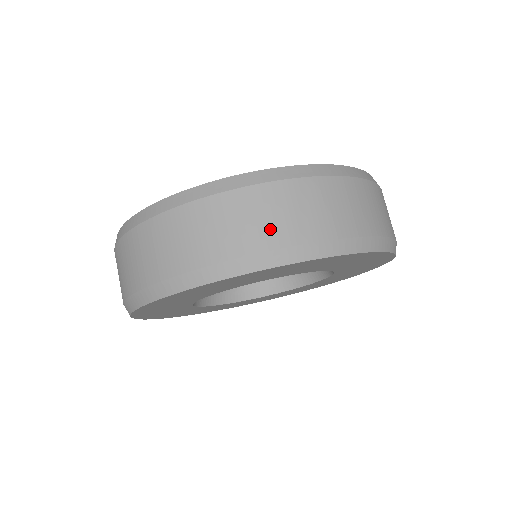
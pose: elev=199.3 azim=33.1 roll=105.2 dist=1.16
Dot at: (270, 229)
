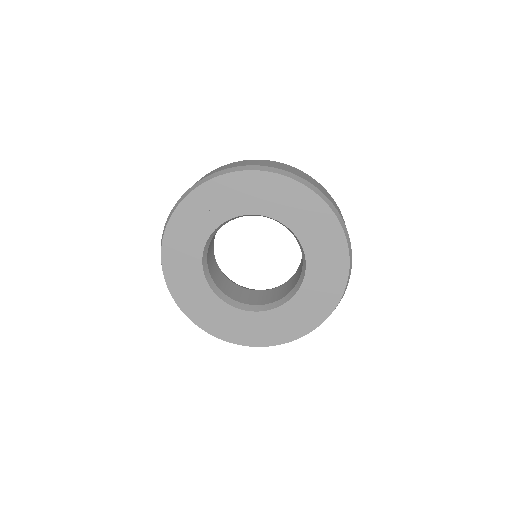
Dot at: (312, 182)
